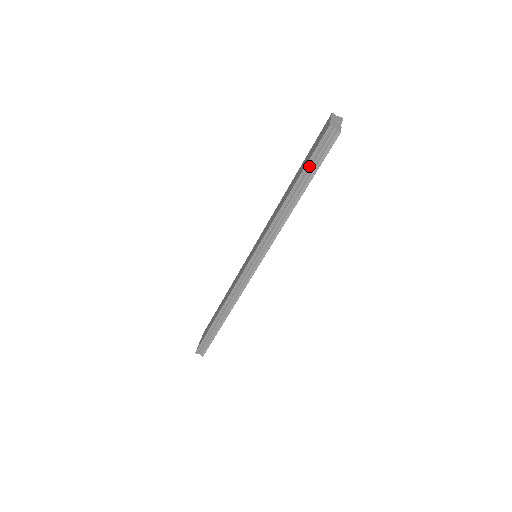
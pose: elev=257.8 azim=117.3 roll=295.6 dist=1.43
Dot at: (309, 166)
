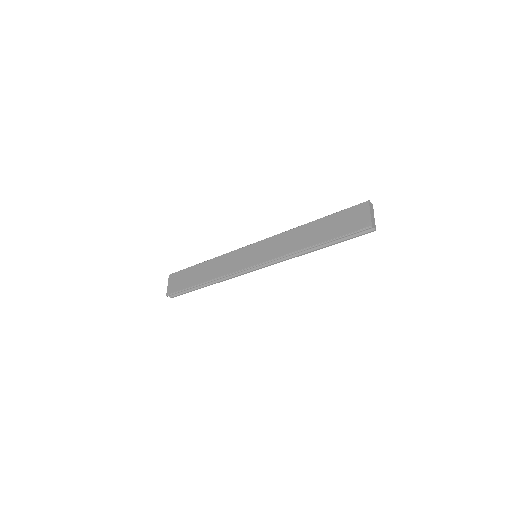
Dot at: (341, 238)
